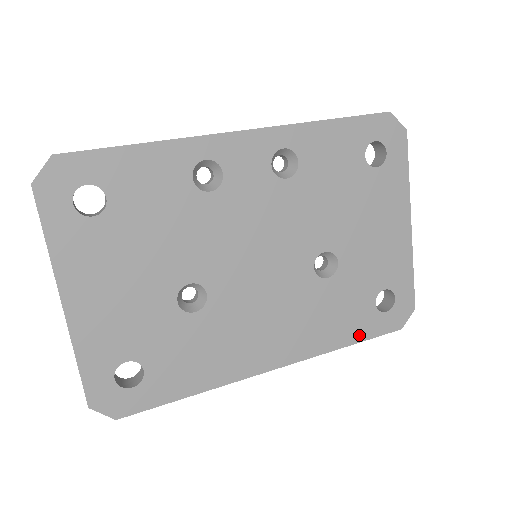
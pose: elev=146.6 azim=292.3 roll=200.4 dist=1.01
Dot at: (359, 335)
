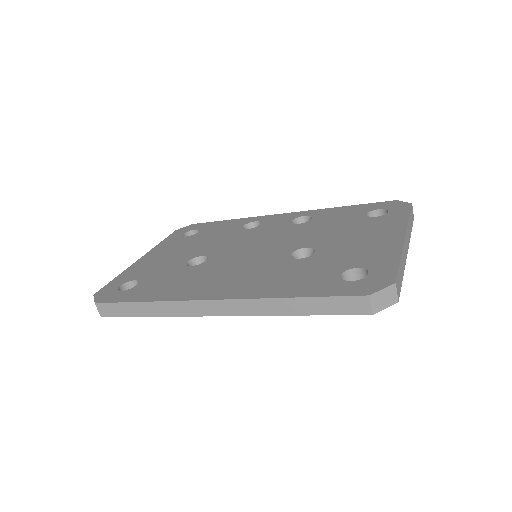
Dot at: (309, 292)
